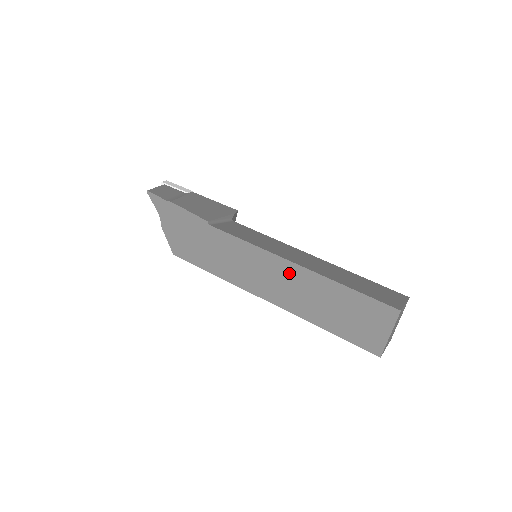
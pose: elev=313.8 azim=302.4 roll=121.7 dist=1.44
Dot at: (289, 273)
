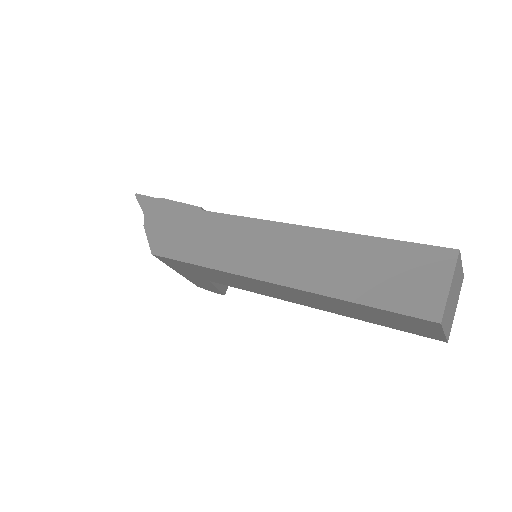
Dot at: (300, 240)
